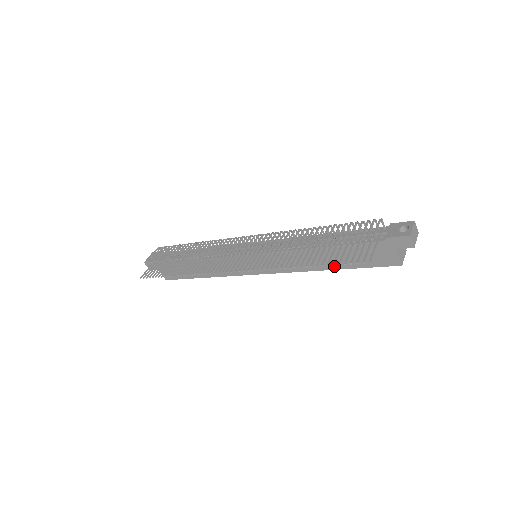
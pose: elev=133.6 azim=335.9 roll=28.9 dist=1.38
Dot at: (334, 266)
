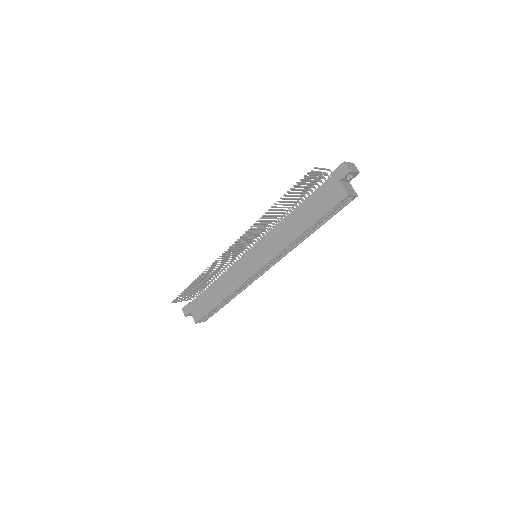
Dot at: (305, 227)
